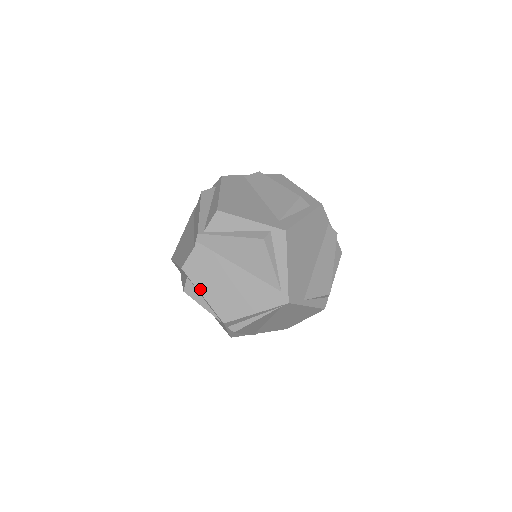
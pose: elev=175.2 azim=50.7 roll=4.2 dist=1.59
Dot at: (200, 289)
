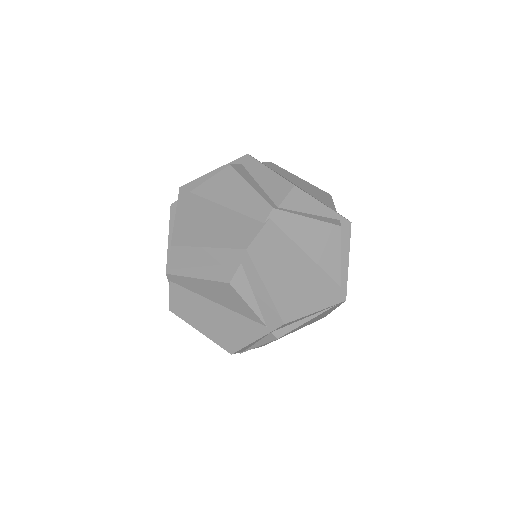
Dot at: (264, 279)
